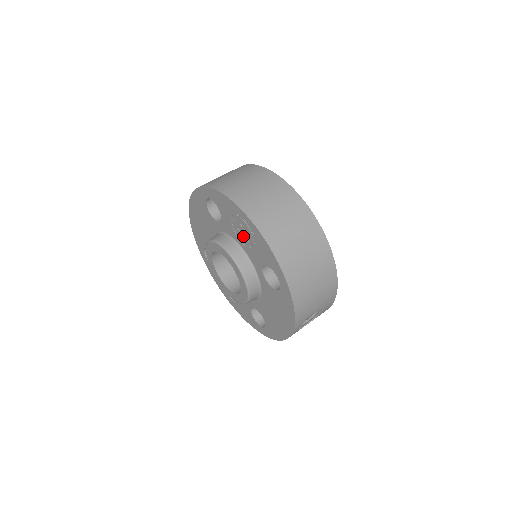
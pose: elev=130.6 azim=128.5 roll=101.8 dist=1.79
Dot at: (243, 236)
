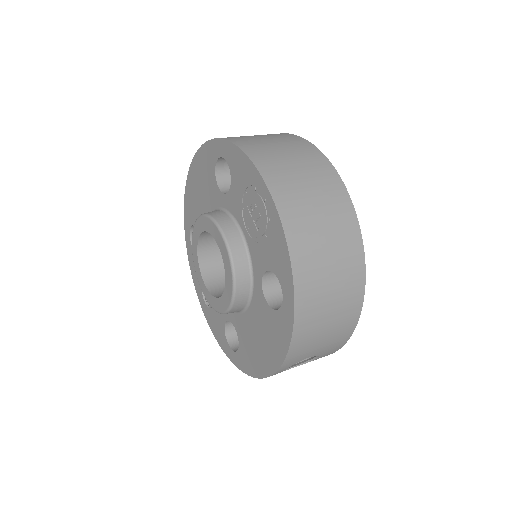
Dot at: (252, 221)
